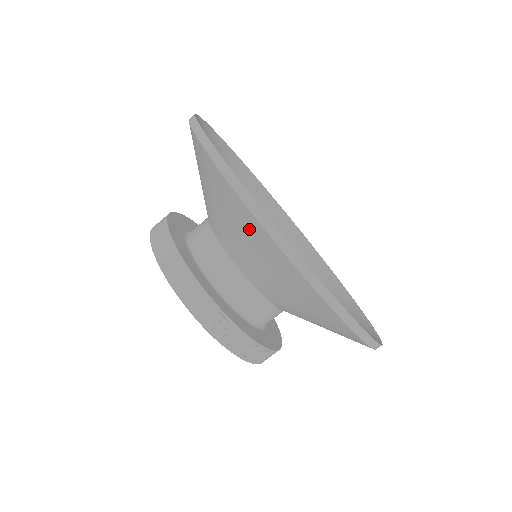
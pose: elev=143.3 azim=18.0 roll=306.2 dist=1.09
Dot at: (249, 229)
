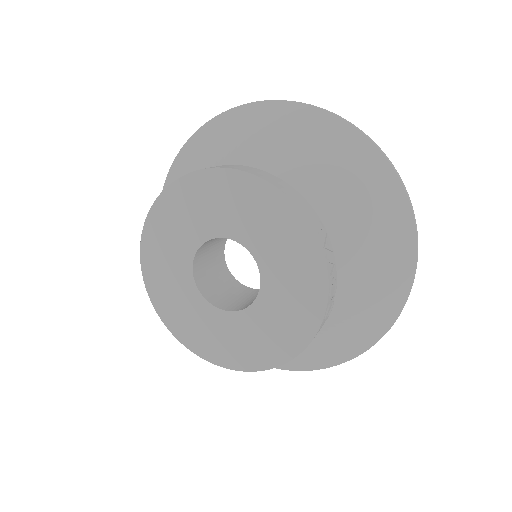
Dot at: (345, 148)
